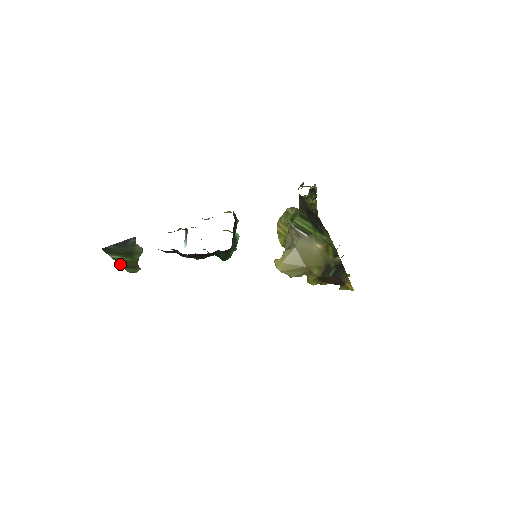
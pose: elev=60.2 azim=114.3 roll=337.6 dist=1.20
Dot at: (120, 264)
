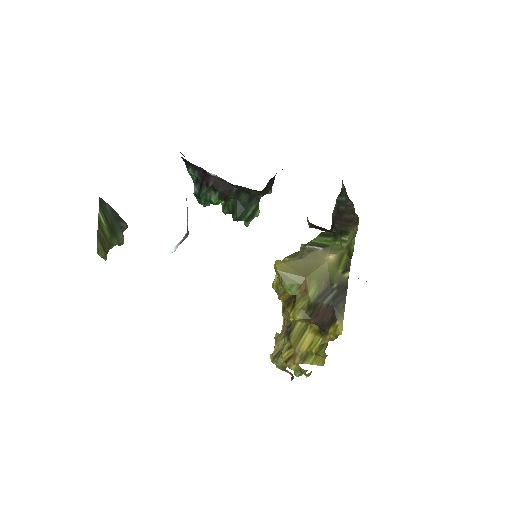
Dot at: (98, 230)
